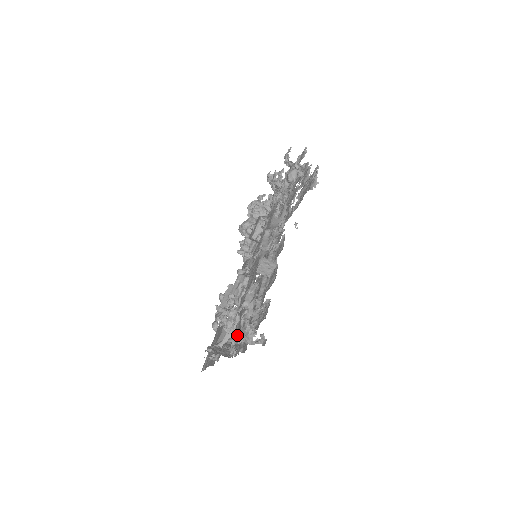
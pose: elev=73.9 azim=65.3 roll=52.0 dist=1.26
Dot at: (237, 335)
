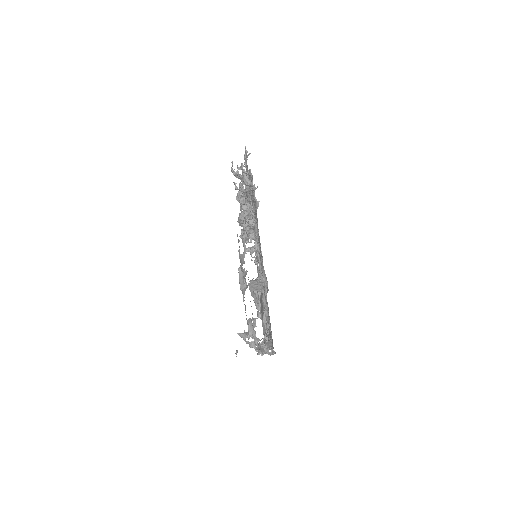
Dot at: occluded
